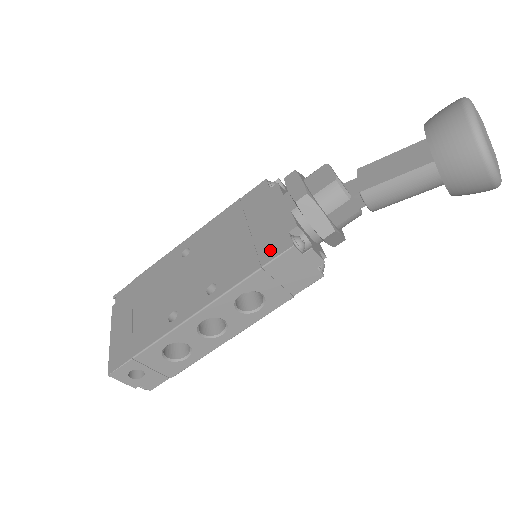
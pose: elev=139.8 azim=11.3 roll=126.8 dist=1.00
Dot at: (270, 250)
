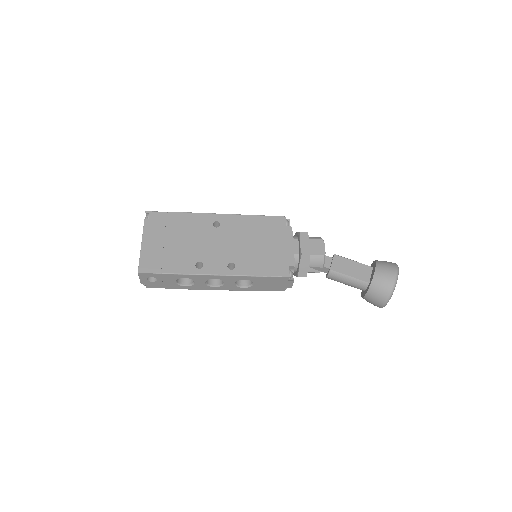
Dot at: (275, 269)
